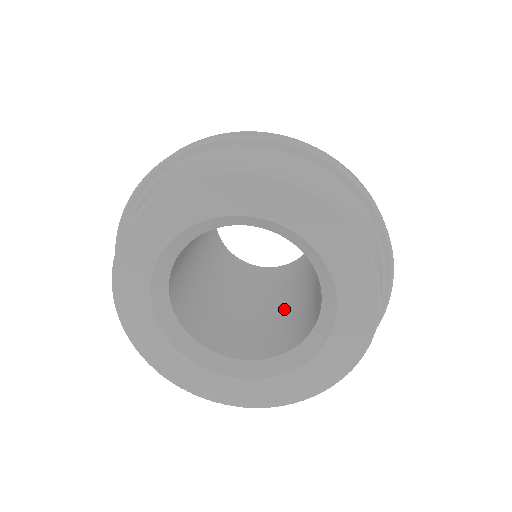
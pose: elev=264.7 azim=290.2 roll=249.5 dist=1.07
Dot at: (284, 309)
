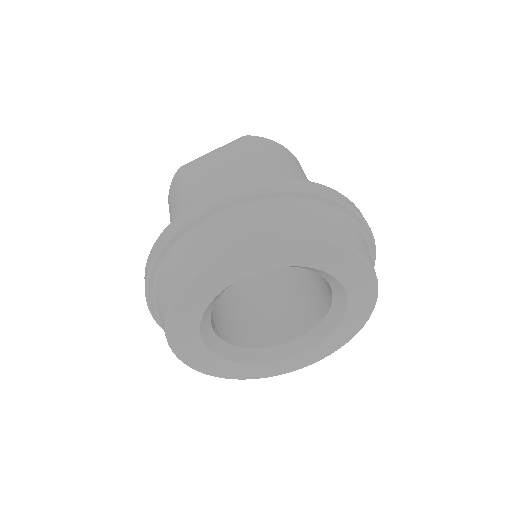
Dot at: (240, 296)
